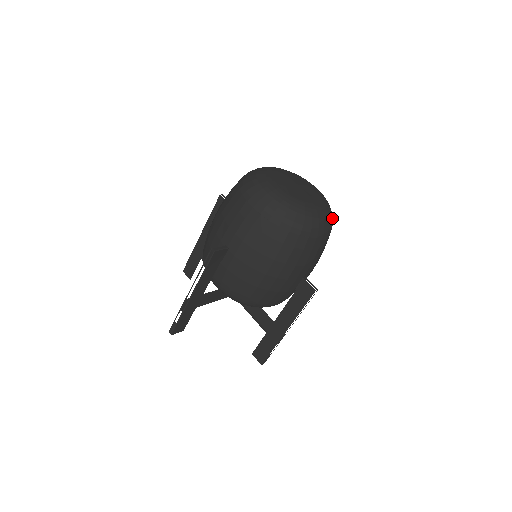
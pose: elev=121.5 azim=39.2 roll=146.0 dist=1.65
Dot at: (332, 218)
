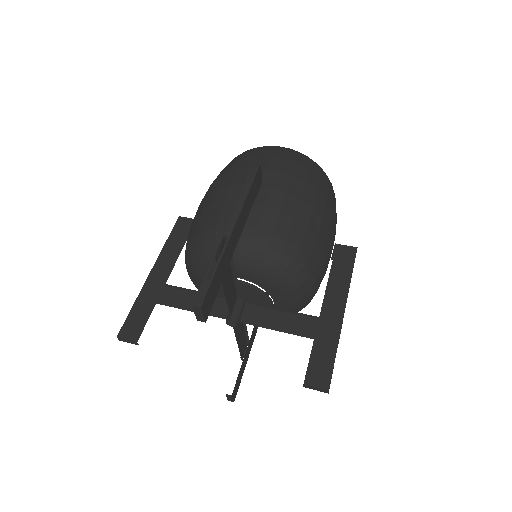
Dot at: occluded
